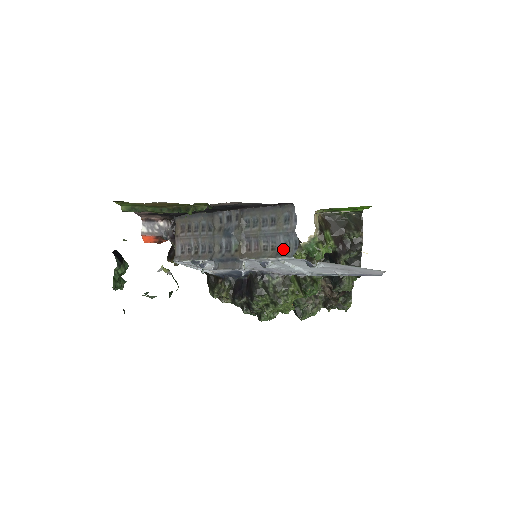
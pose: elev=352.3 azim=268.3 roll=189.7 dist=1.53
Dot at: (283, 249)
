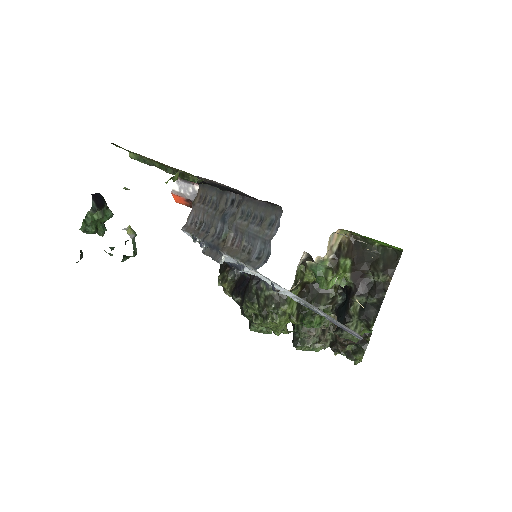
Dot at: (255, 257)
